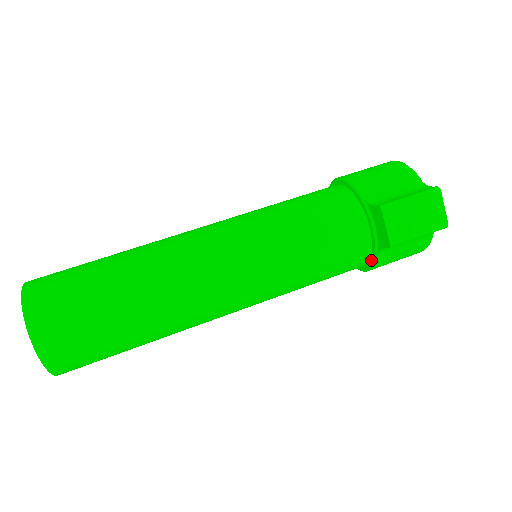
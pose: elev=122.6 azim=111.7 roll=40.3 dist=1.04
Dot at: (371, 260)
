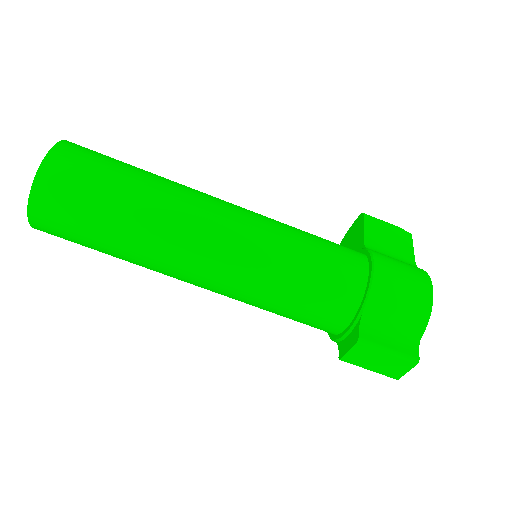
Dot at: (331, 335)
